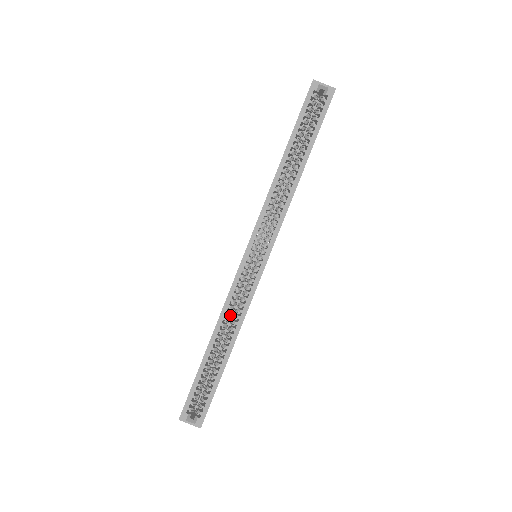
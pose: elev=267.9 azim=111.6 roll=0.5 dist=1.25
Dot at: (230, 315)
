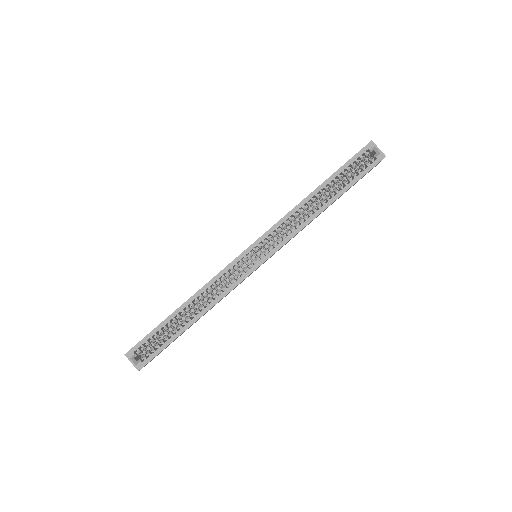
Dot at: (211, 291)
